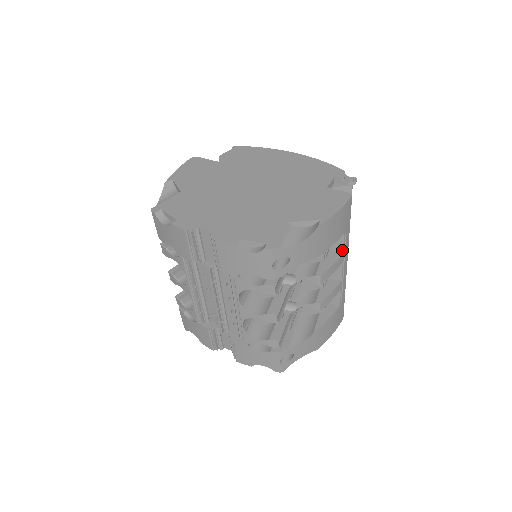
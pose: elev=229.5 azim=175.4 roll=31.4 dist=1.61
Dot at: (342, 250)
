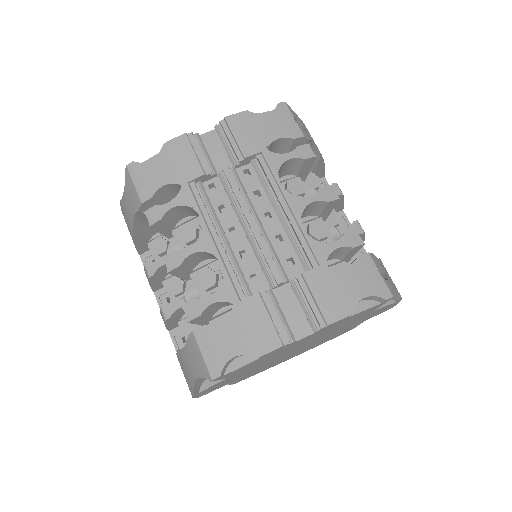
Dot at: occluded
